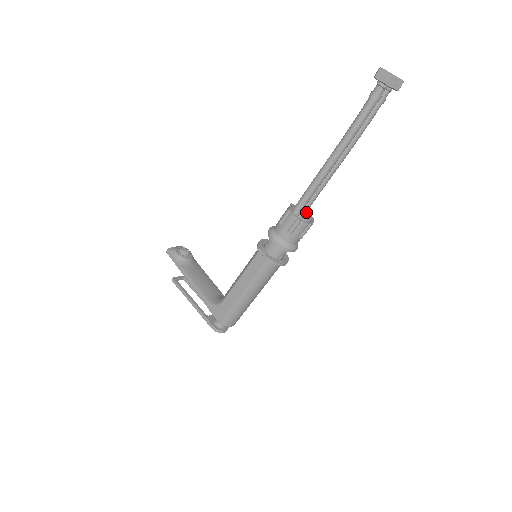
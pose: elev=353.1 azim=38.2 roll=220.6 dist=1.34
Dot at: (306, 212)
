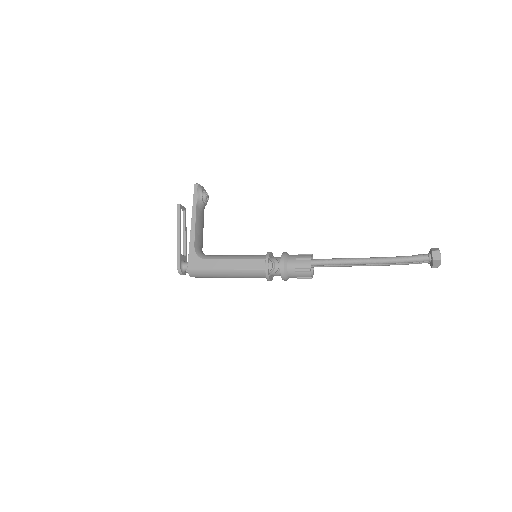
Dot at: occluded
